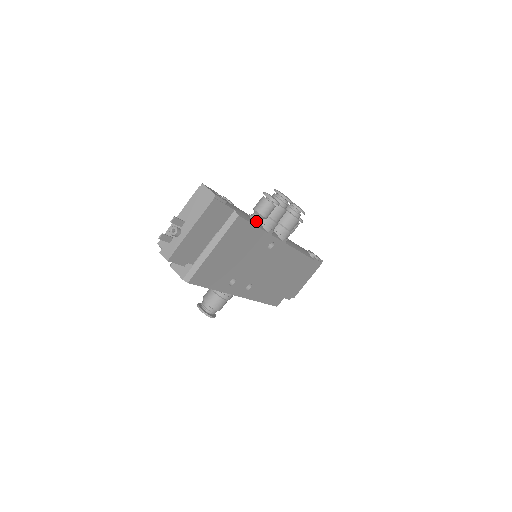
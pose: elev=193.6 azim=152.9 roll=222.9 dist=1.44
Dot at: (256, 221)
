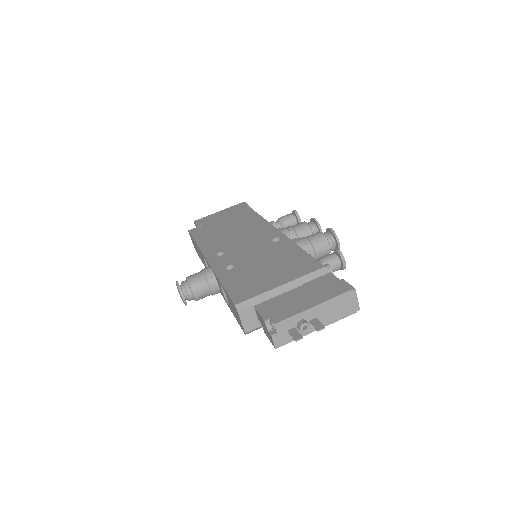
Dot at: occluded
